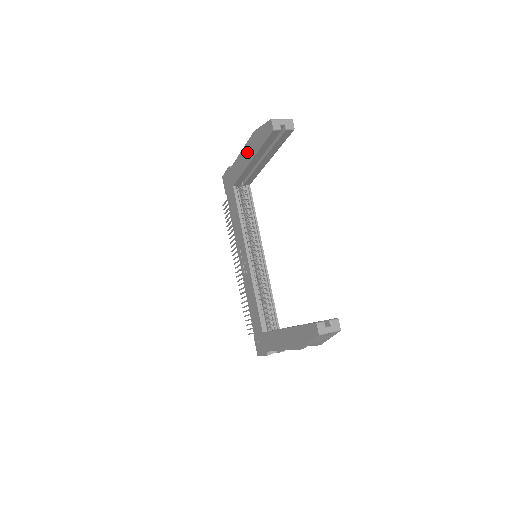
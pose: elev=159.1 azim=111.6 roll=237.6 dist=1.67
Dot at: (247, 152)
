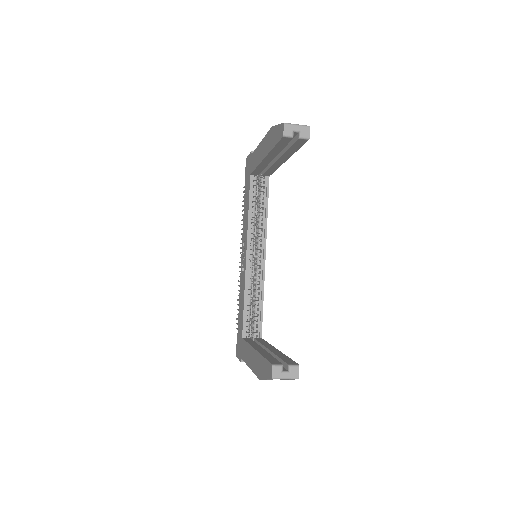
Dot at: (264, 146)
